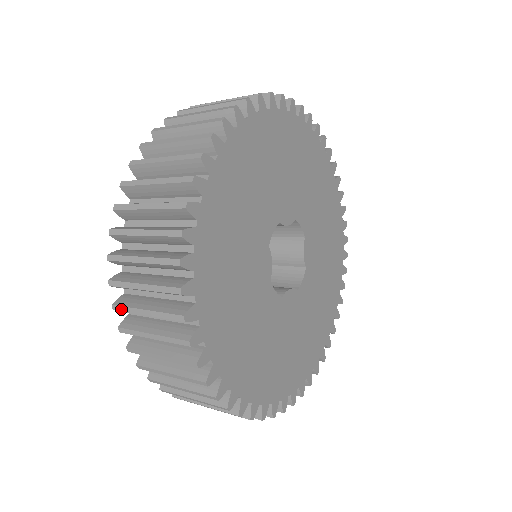
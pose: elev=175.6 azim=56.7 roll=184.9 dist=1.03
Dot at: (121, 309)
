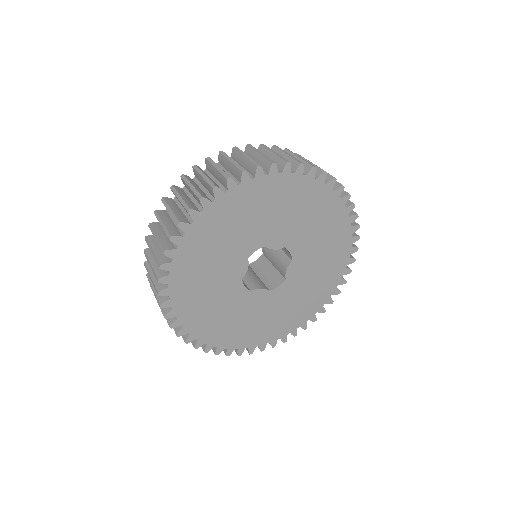
Dot at: (145, 255)
